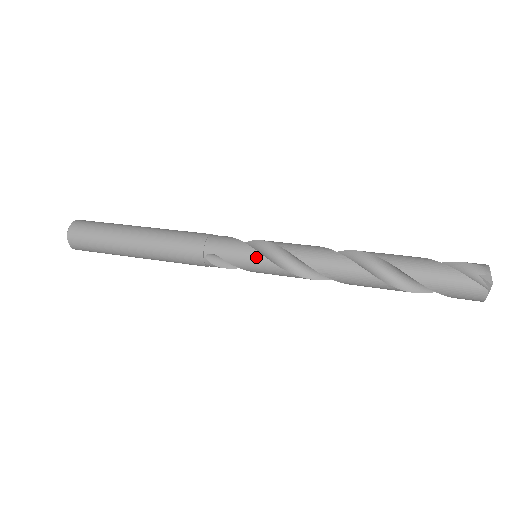
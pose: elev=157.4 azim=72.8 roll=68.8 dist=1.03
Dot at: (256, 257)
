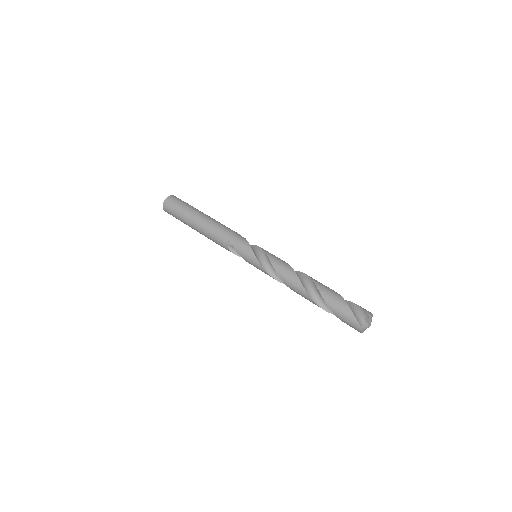
Dot at: (253, 258)
